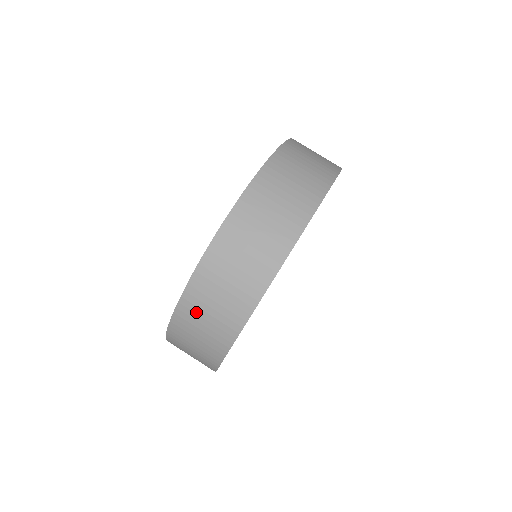
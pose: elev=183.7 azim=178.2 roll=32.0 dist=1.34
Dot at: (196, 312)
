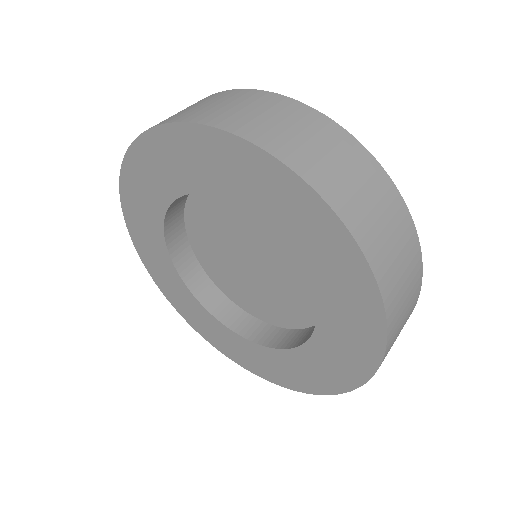
Dot at: occluded
